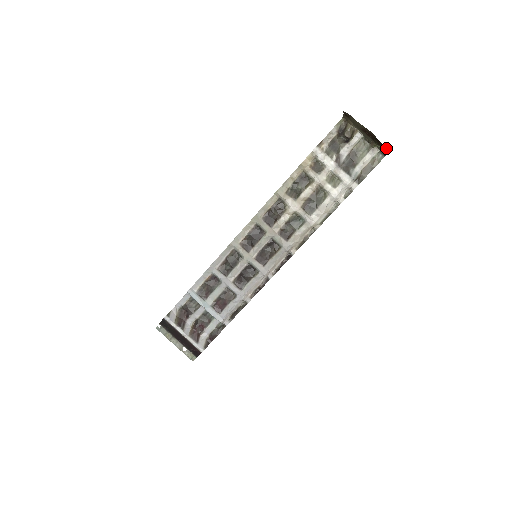
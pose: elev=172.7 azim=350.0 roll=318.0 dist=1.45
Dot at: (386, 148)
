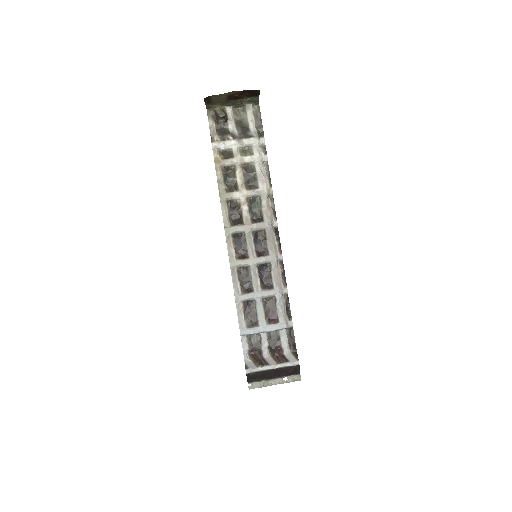
Dot at: (255, 90)
